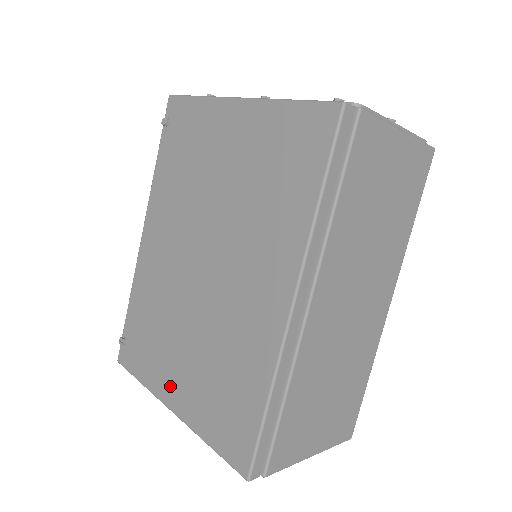
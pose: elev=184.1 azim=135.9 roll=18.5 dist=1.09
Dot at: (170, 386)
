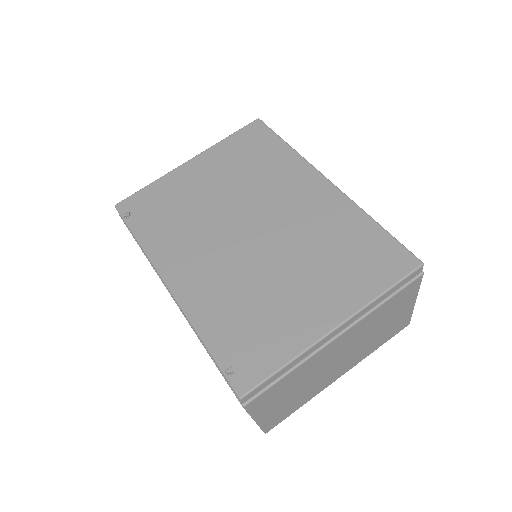
Dot at: (314, 316)
